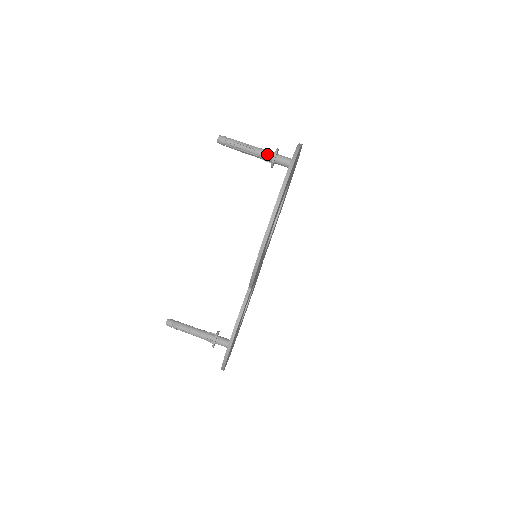
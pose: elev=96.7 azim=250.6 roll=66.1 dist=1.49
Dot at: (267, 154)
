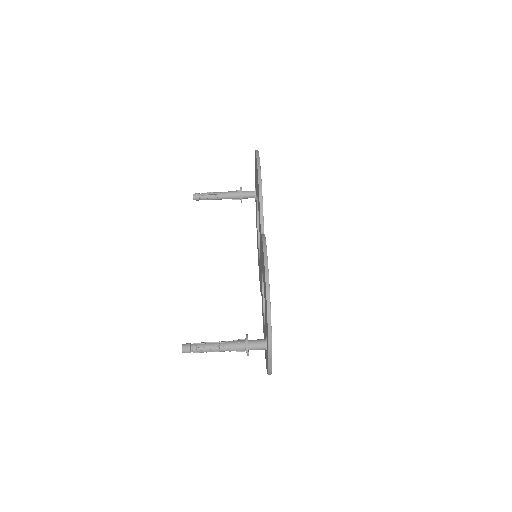
Dot at: (234, 191)
